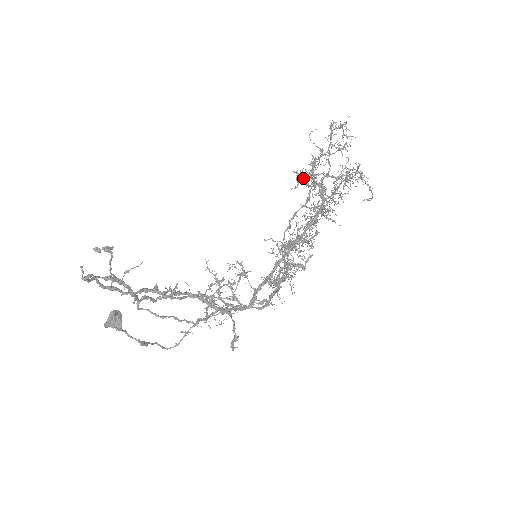
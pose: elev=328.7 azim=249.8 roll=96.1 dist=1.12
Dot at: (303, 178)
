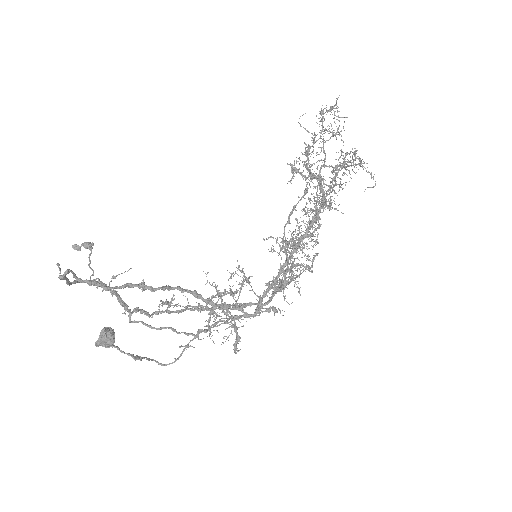
Dot at: (298, 169)
